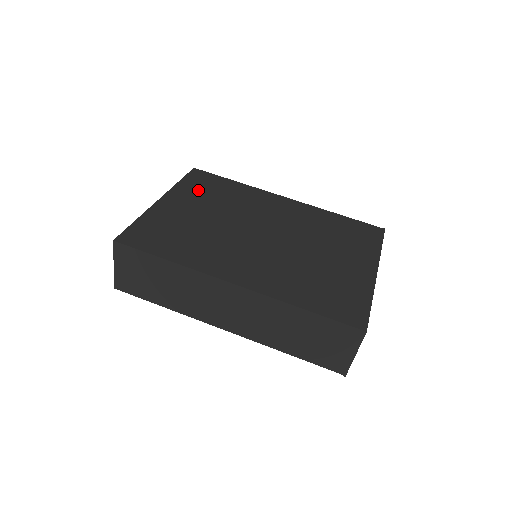
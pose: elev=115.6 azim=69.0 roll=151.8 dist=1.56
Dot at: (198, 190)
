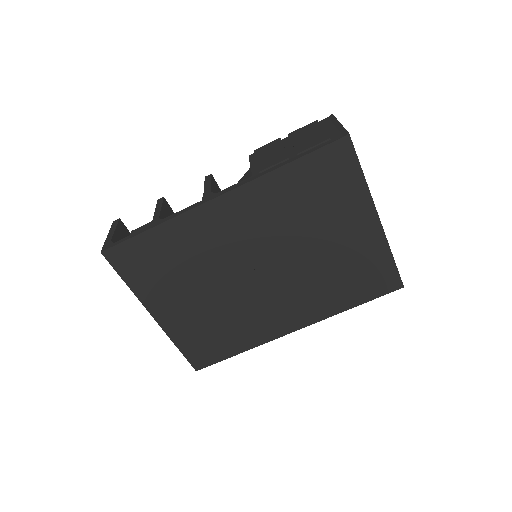
Dot at: (154, 278)
